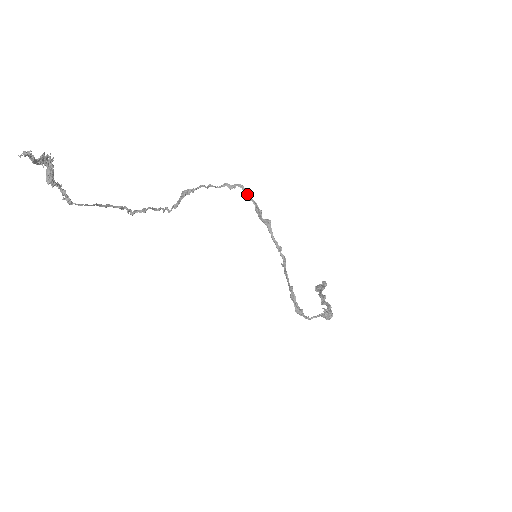
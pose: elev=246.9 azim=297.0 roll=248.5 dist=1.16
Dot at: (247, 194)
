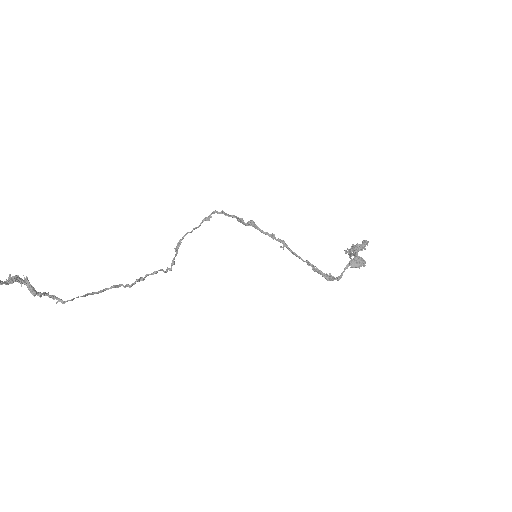
Dot at: (224, 214)
